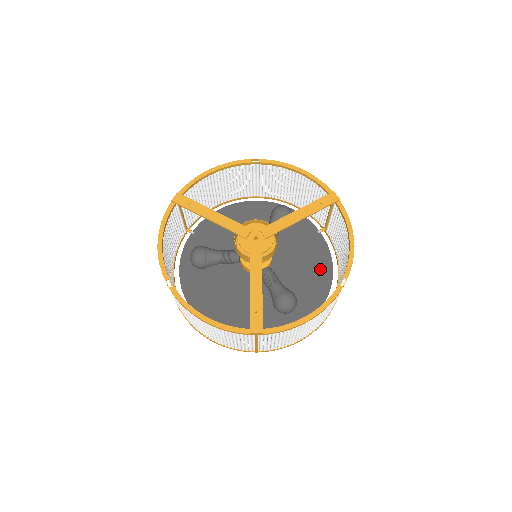
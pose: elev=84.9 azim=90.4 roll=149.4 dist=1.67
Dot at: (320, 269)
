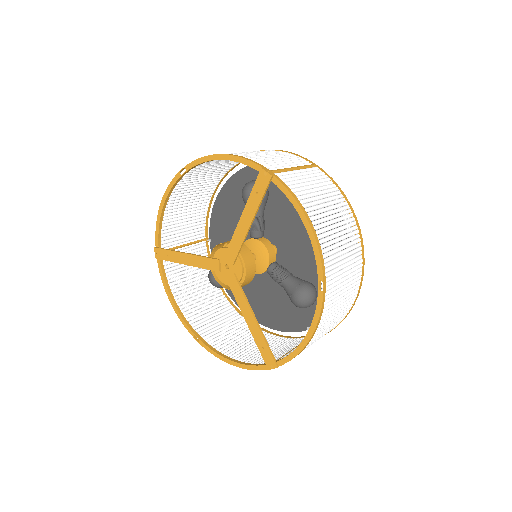
Dot at: (329, 225)
